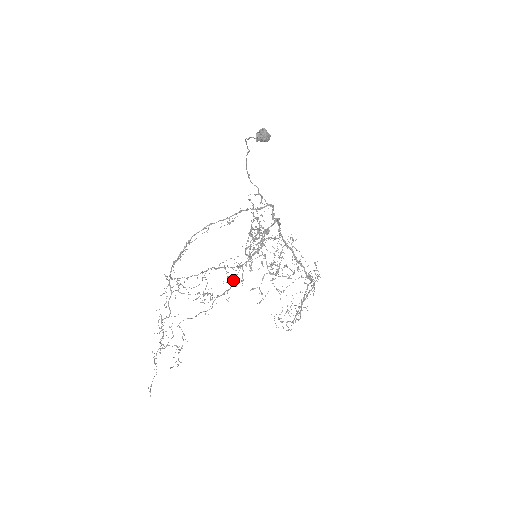
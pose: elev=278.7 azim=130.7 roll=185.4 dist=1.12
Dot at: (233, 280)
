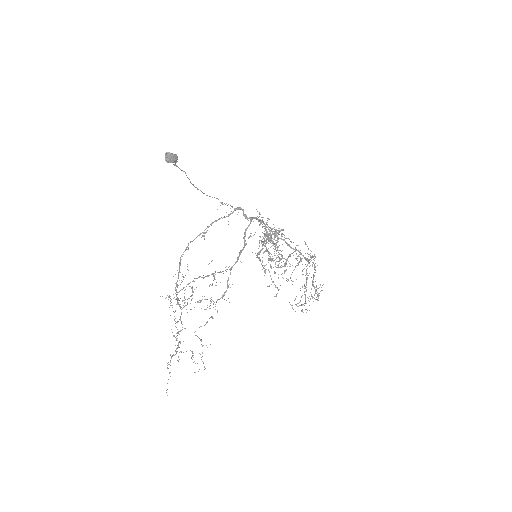
Dot at: (220, 282)
